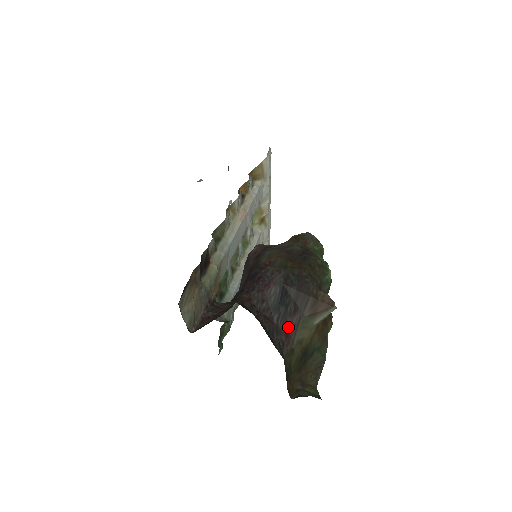
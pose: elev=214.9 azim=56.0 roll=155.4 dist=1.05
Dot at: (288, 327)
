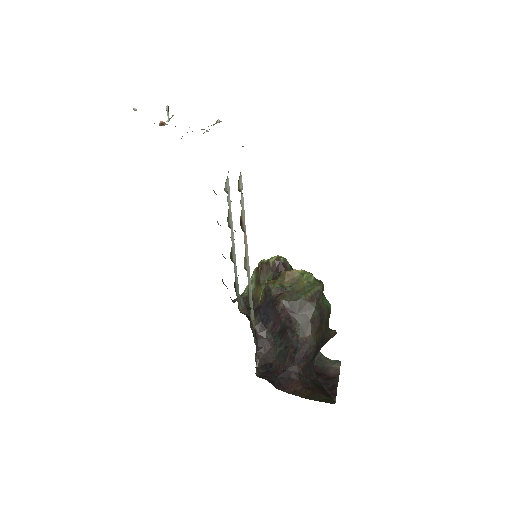
Dot at: occluded
